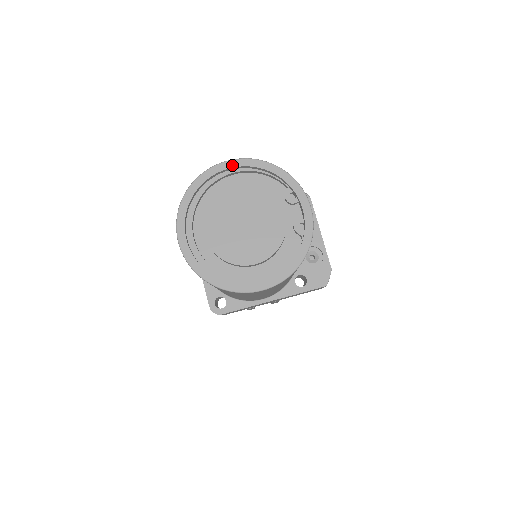
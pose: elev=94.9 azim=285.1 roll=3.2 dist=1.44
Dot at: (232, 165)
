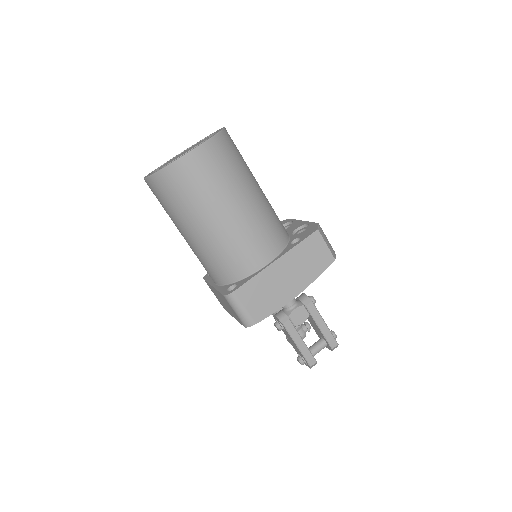
Dot at: (178, 154)
